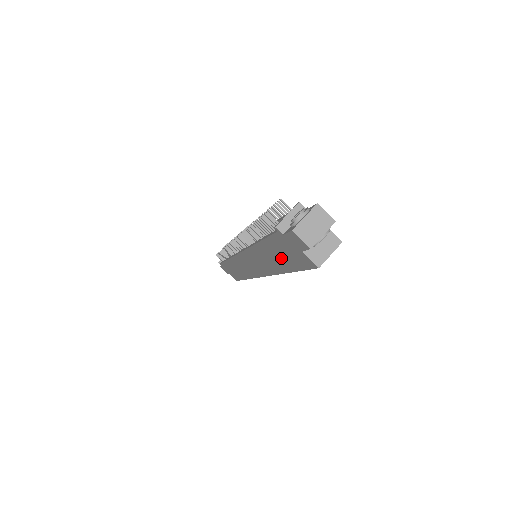
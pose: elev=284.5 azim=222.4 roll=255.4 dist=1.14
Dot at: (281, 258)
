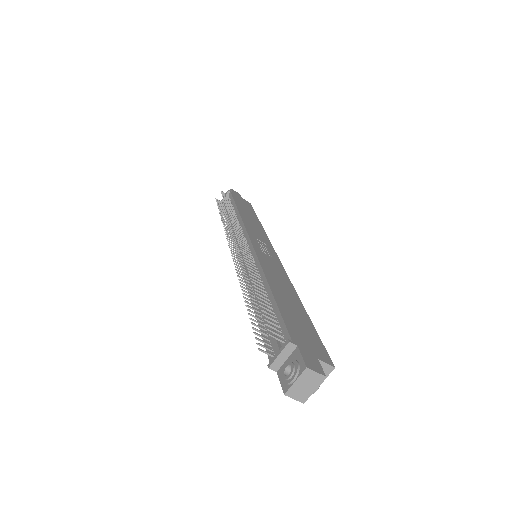
Dot at: occluded
